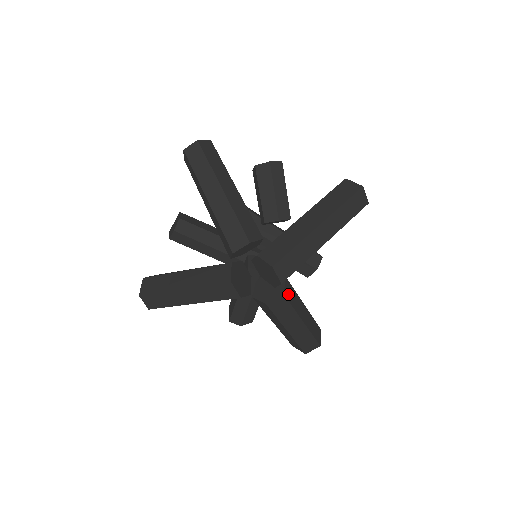
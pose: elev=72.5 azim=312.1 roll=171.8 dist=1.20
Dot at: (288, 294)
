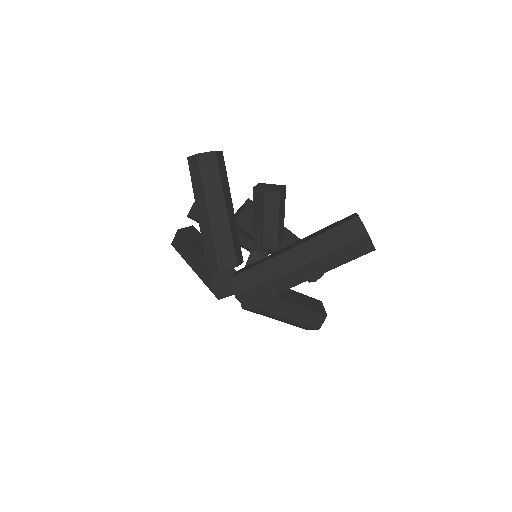
Dot at: (266, 306)
